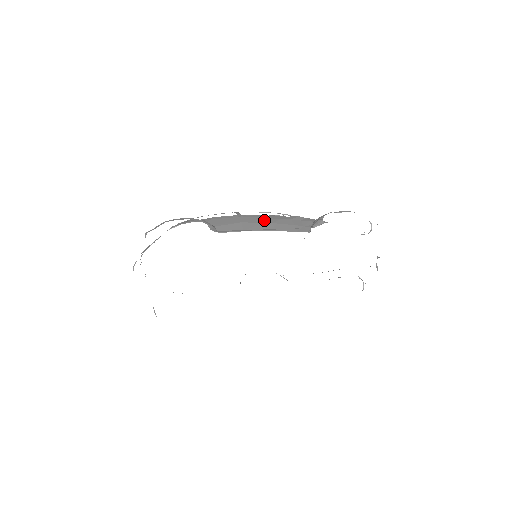
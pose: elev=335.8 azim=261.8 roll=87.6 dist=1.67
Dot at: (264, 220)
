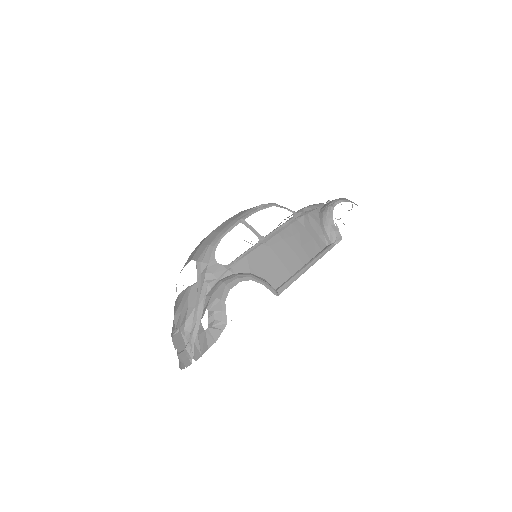
Dot at: (292, 244)
